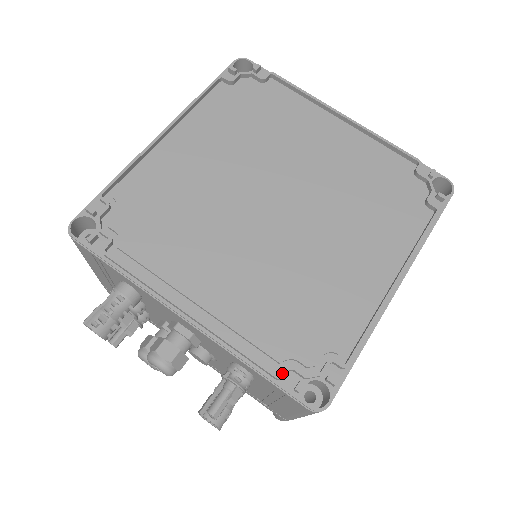
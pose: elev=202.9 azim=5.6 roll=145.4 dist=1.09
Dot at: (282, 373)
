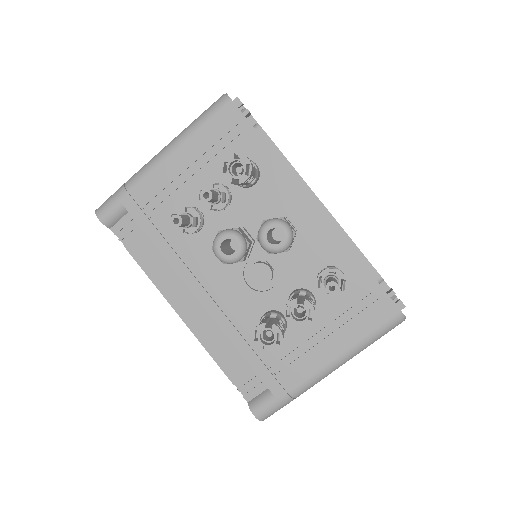
Dot at: (377, 280)
